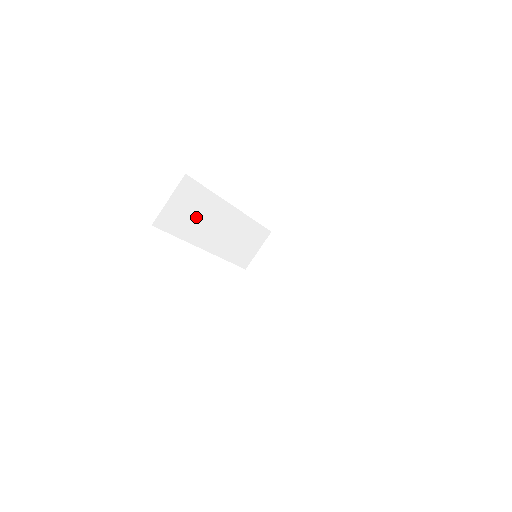
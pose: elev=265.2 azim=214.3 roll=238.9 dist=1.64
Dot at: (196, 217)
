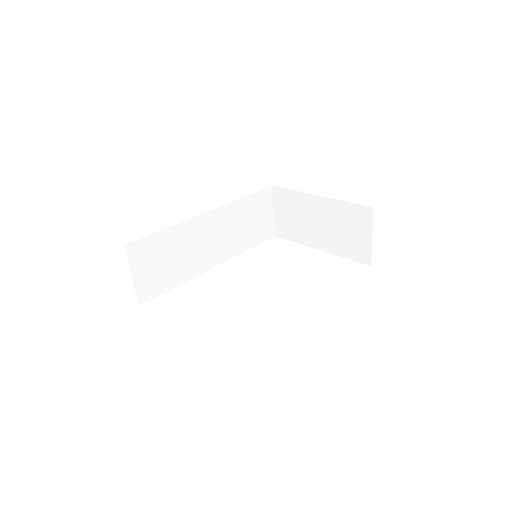
Dot at: (176, 258)
